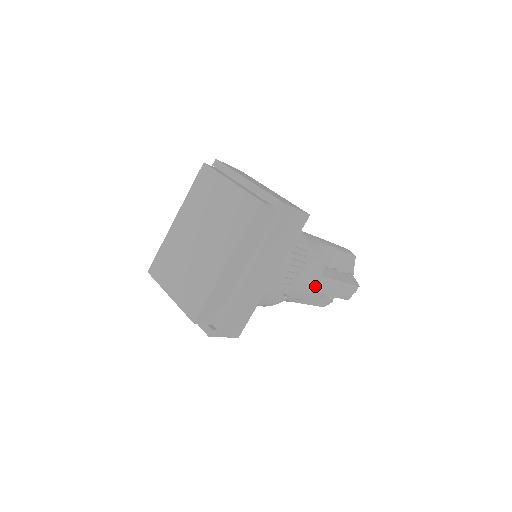
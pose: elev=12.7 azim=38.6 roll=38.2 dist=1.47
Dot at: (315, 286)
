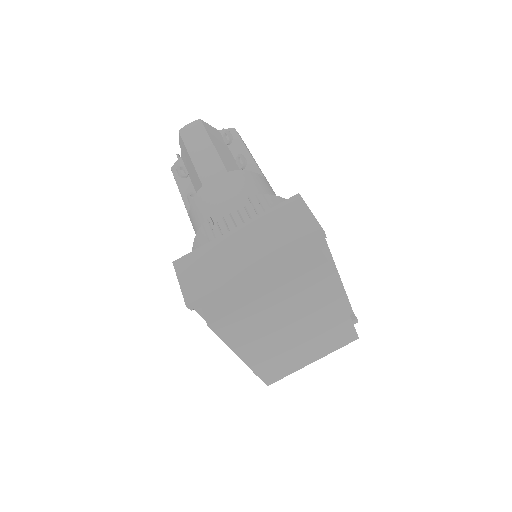
Dot at: occluded
